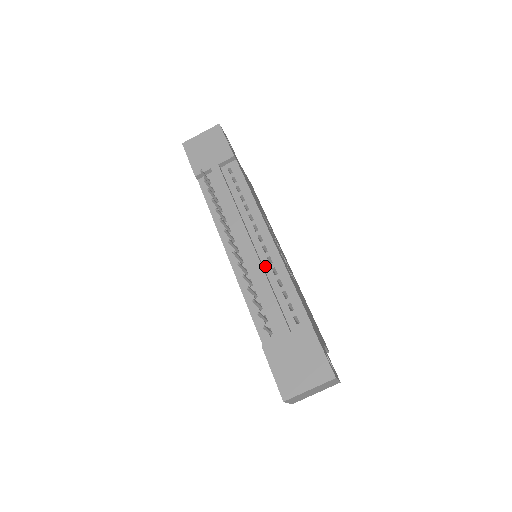
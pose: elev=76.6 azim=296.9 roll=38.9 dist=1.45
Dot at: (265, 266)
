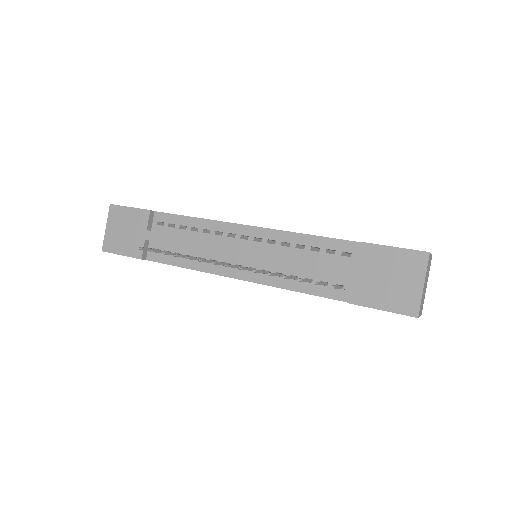
Dot at: (274, 250)
